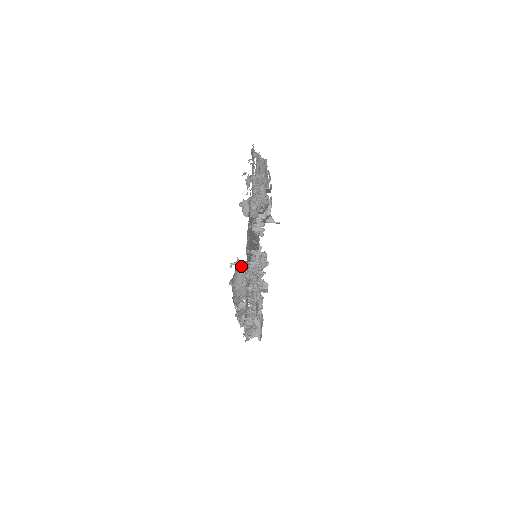
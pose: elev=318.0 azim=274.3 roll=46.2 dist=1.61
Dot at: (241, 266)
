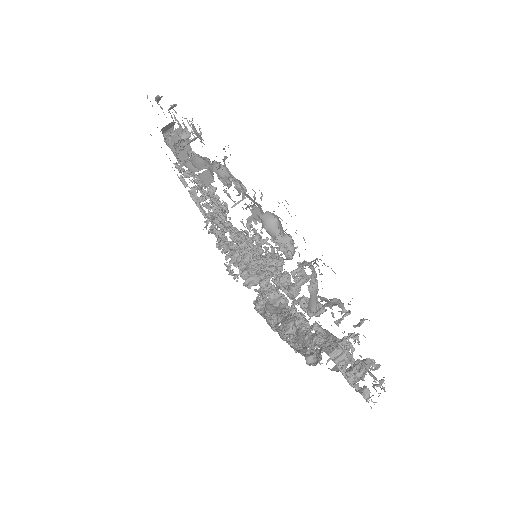
Dot at: occluded
